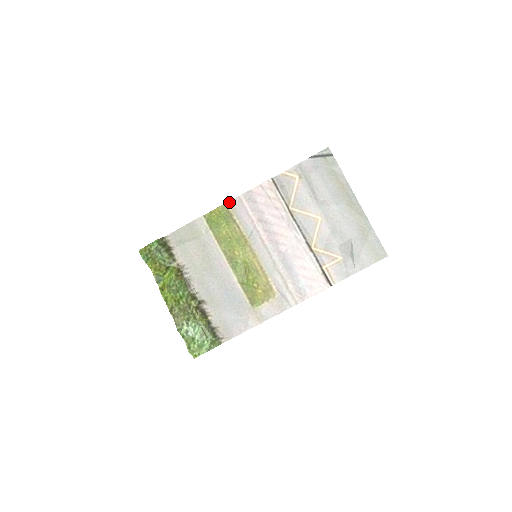
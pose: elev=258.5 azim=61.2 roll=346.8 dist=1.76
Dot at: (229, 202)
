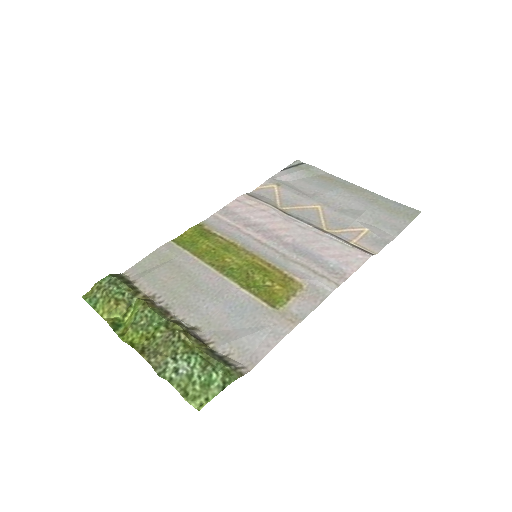
Dot at: (202, 222)
